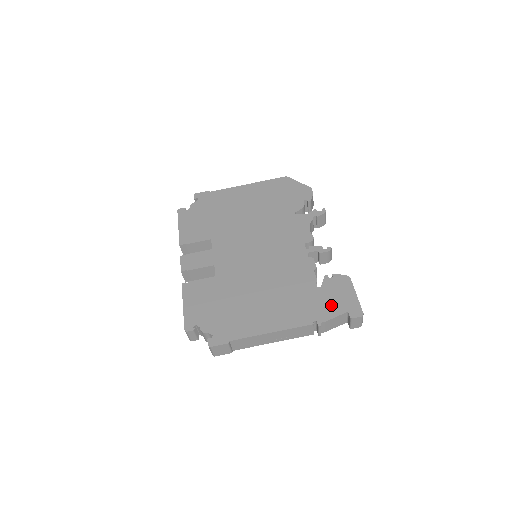
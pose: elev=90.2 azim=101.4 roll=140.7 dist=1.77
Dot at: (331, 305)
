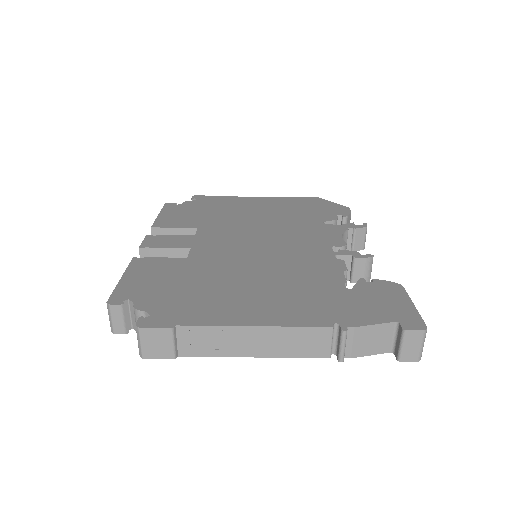
Dot at: (368, 309)
